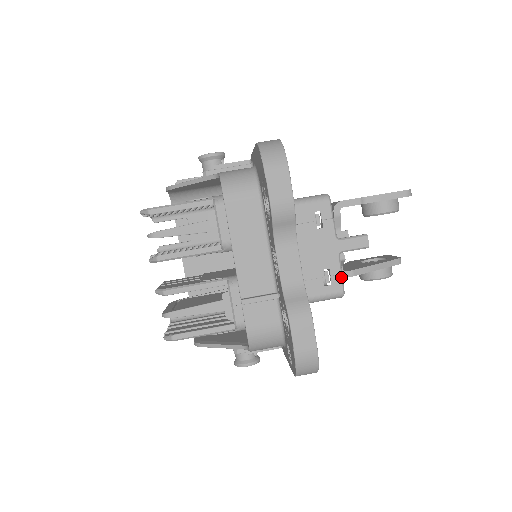
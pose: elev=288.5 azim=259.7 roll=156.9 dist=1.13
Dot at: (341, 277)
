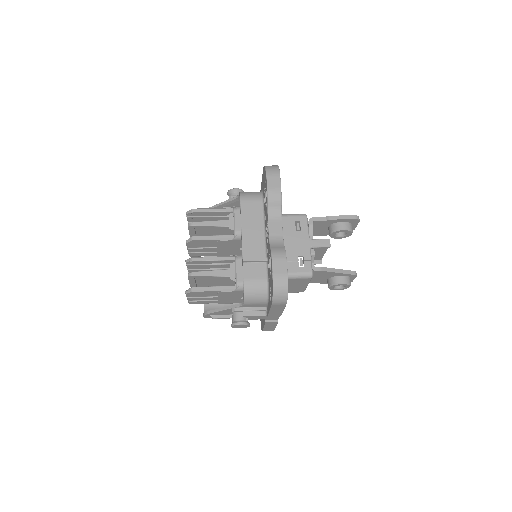
Dot at: (311, 263)
